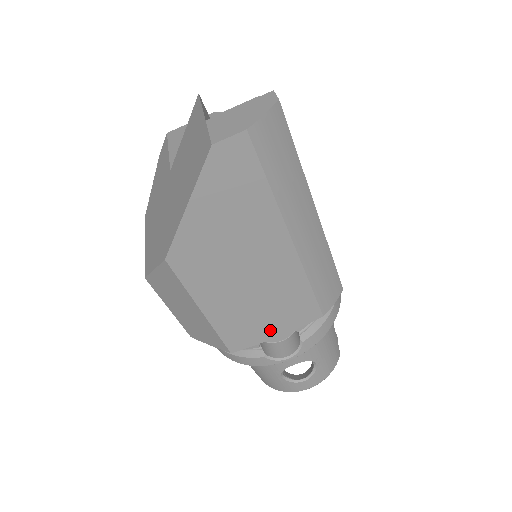
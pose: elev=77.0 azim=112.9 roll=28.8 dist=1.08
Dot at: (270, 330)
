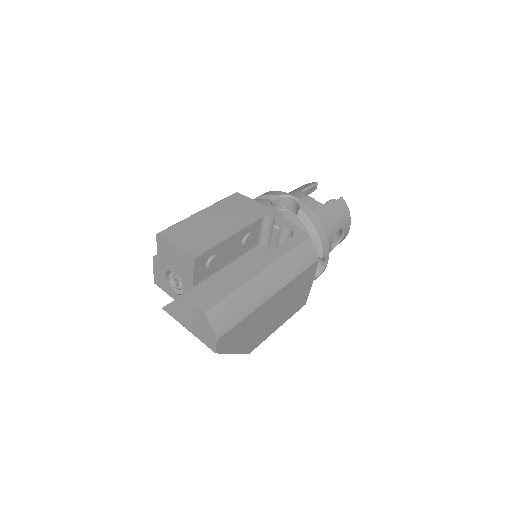
Dot at: (307, 288)
